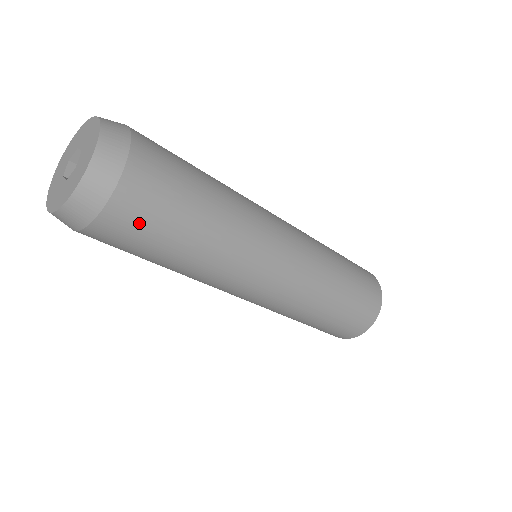
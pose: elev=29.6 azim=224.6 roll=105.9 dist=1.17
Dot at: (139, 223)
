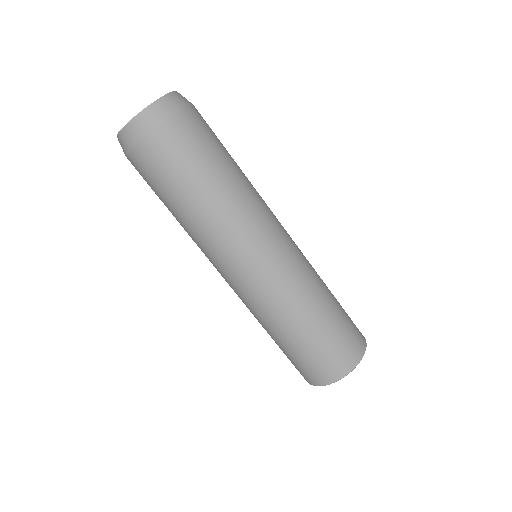
Dot at: (165, 160)
